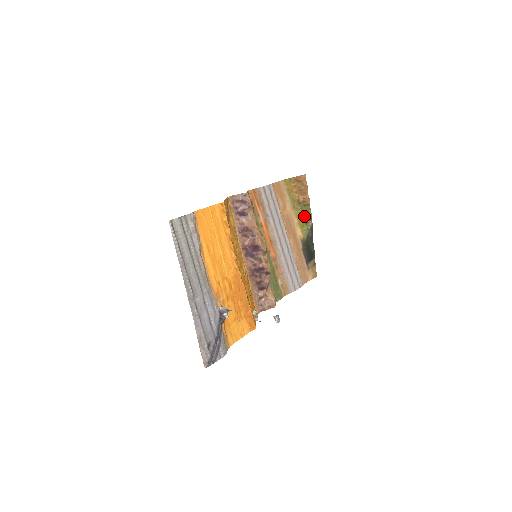
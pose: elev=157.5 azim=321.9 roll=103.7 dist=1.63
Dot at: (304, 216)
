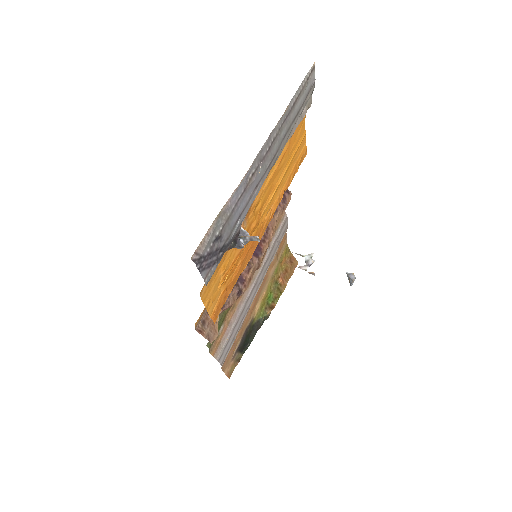
Dot at: (270, 298)
